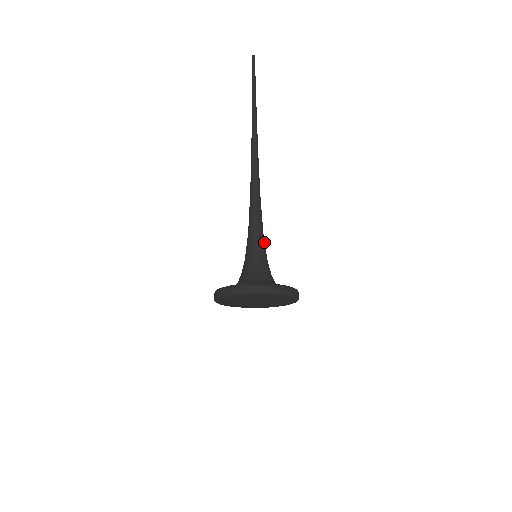
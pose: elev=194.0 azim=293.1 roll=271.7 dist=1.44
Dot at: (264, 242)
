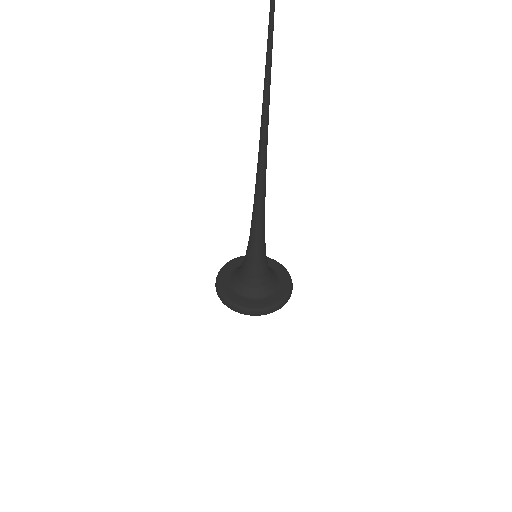
Dot at: occluded
